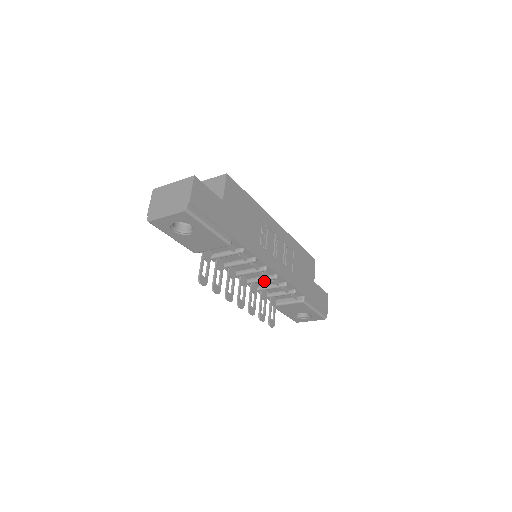
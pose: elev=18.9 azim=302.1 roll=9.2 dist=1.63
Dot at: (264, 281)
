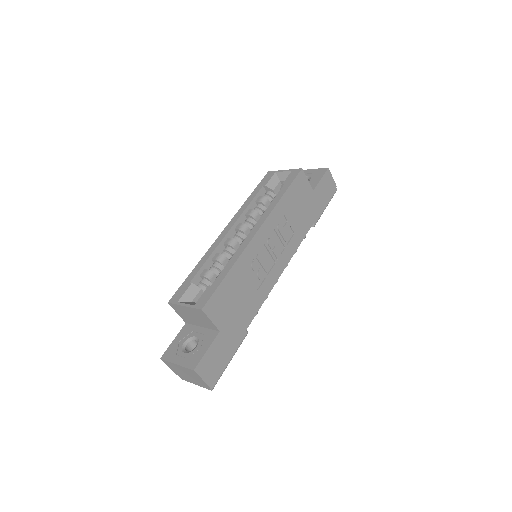
Dot at: occluded
